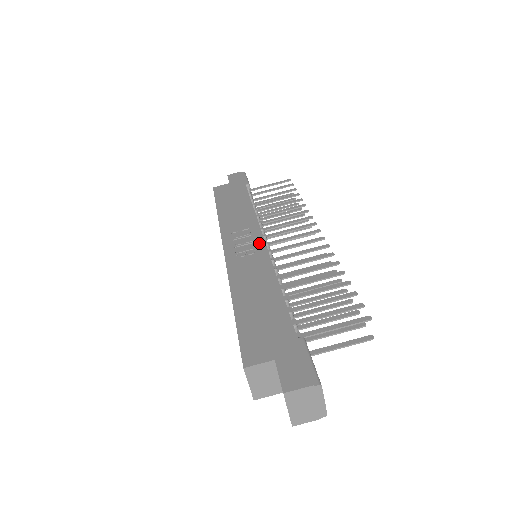
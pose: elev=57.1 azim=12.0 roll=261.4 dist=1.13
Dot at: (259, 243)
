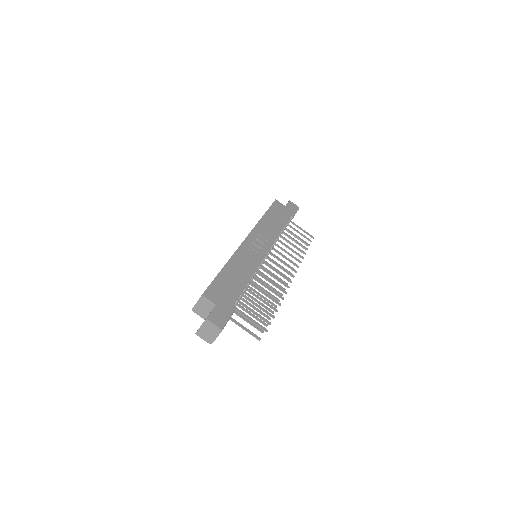
Dot at: (263, 253)
